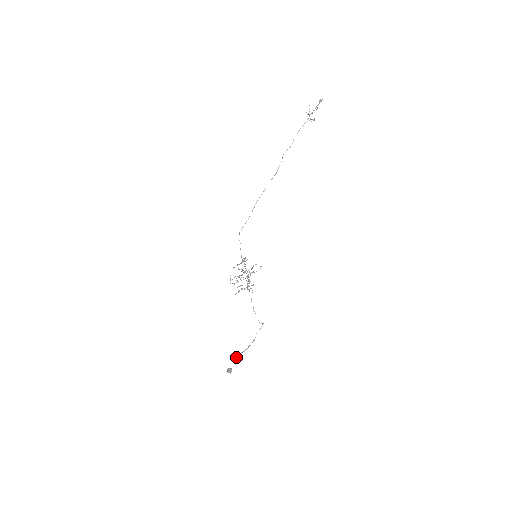
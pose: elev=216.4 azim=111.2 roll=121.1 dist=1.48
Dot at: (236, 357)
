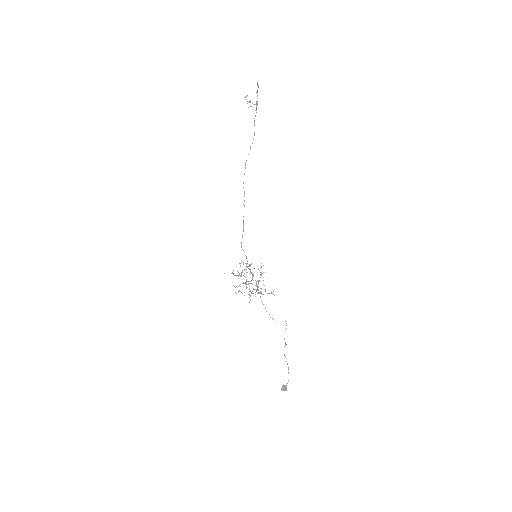
Dot at: occluded
